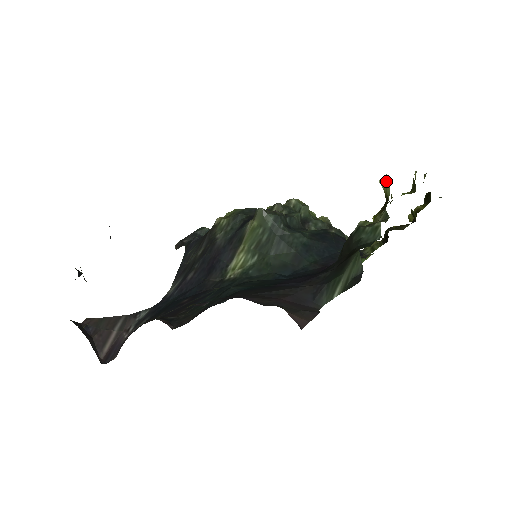
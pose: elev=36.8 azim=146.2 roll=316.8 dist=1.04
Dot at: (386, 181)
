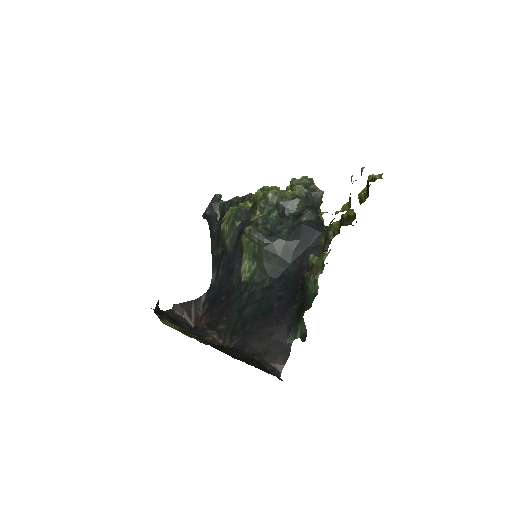
Dot at: (322, 220)
